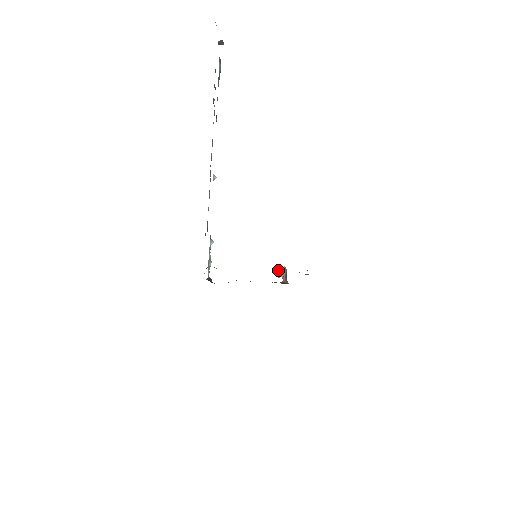
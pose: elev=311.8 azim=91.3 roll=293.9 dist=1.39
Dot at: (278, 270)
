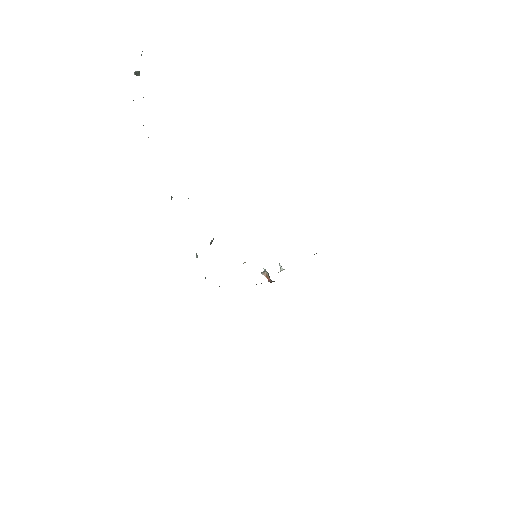
Dot at: (261, 272)
